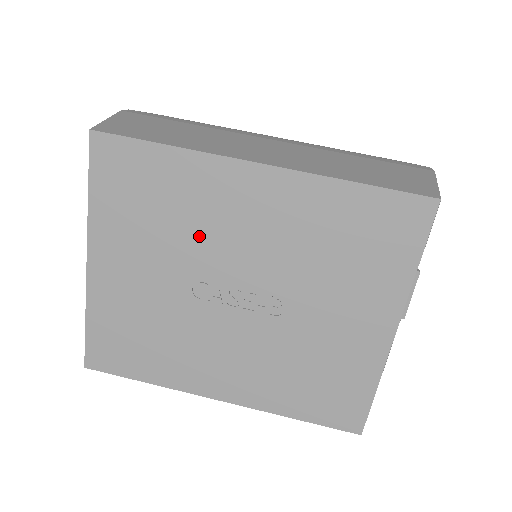
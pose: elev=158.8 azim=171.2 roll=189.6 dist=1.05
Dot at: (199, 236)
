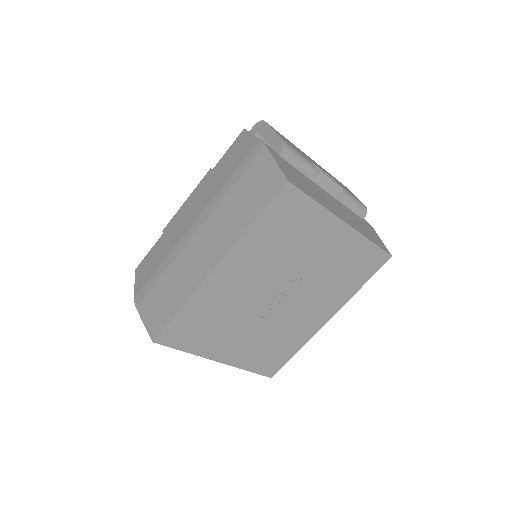
Dot at: (236, 307)
